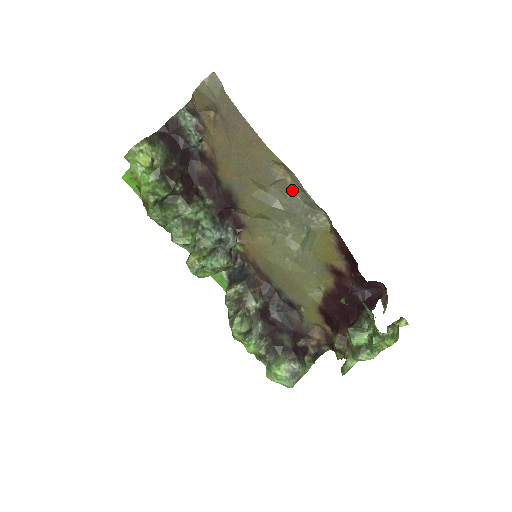
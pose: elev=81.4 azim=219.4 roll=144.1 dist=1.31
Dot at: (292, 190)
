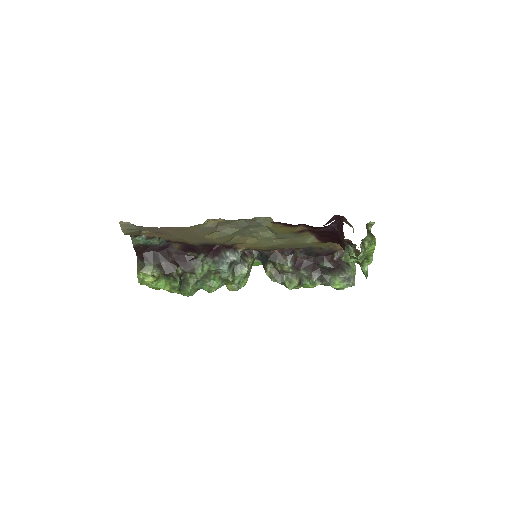
Dot at: (229, 221)
